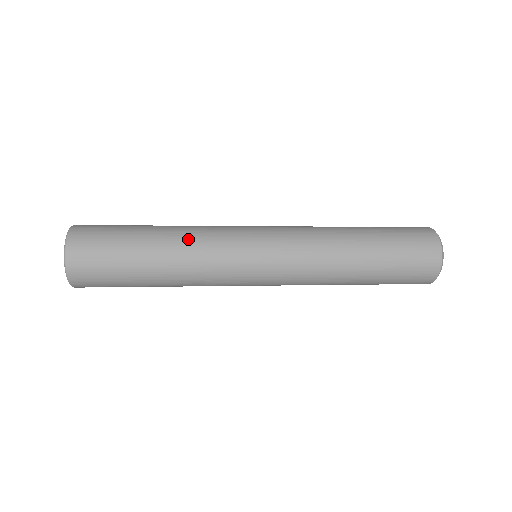
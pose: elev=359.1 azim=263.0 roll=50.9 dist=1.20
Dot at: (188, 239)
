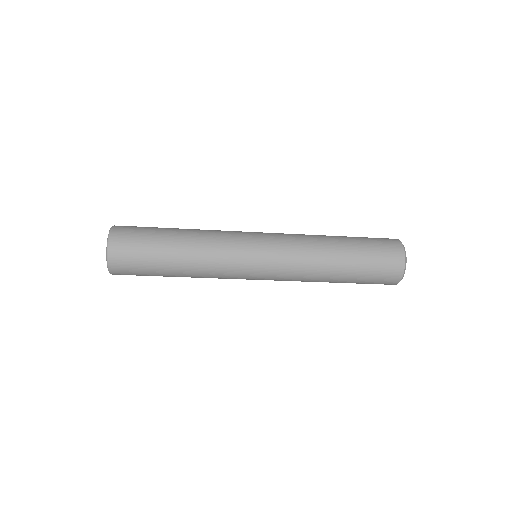
Dot at: occluded
